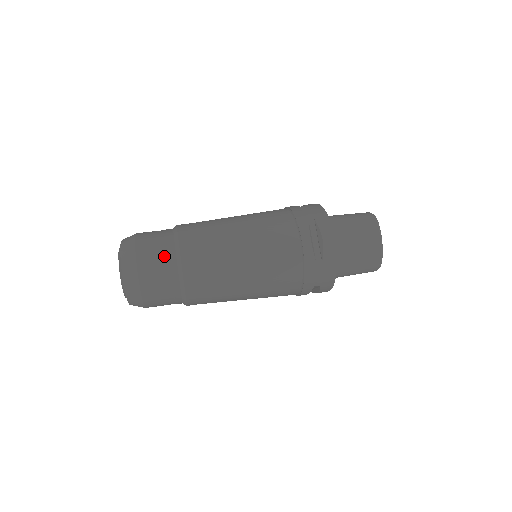
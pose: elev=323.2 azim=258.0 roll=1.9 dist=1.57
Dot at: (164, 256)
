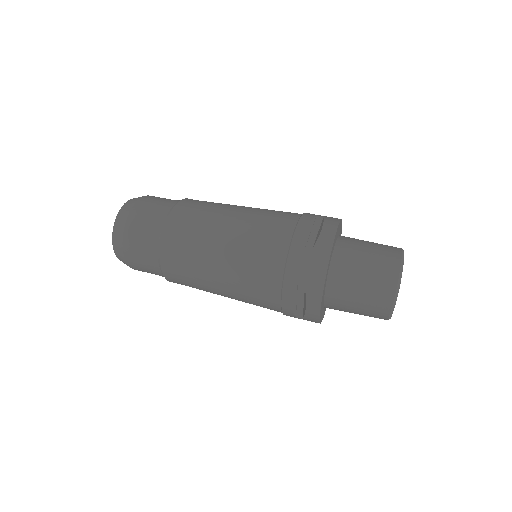
Dot at: (148, 260)
